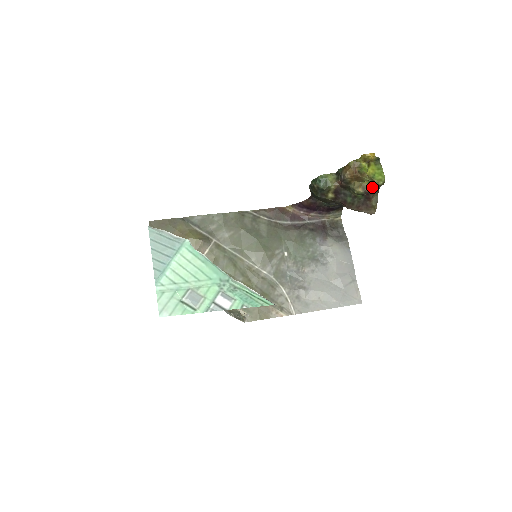
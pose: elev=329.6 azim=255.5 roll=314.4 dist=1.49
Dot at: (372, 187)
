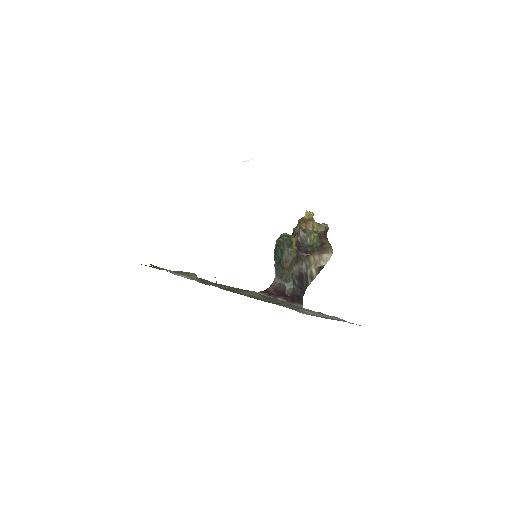
Dot at: (322, 232)
